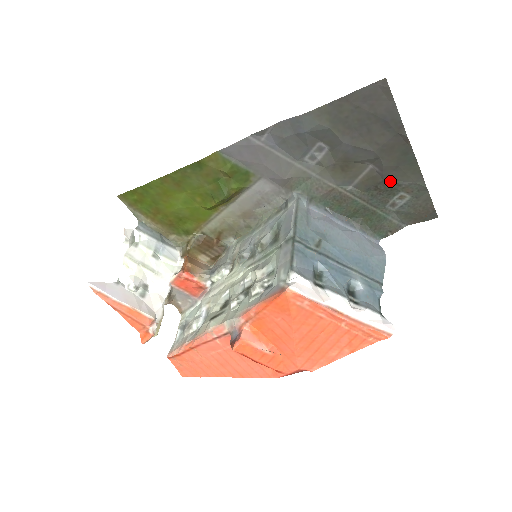
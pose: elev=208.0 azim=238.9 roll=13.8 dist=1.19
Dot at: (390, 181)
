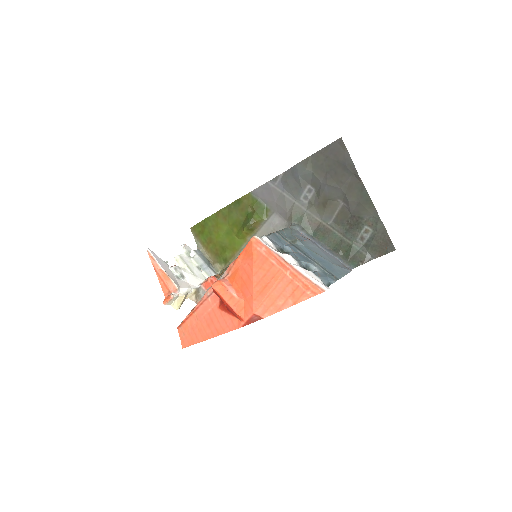
Dot at: (356, 215)
